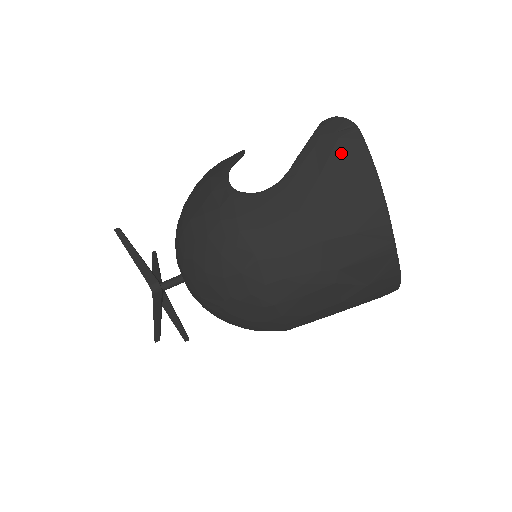
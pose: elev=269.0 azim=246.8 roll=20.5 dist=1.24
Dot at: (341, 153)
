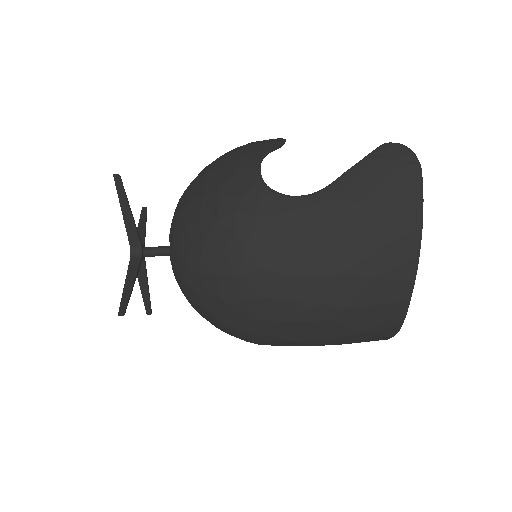
Dot at: (393, 186)
